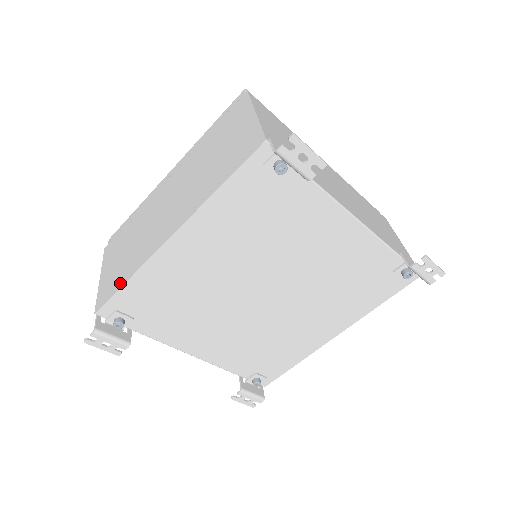
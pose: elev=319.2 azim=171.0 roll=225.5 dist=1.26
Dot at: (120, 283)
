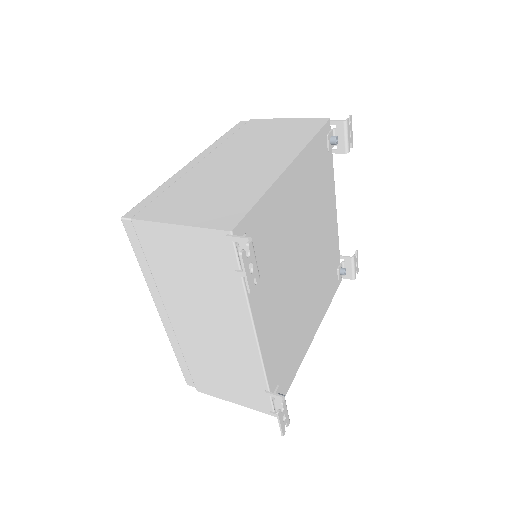
Dot at: (249, 202)
